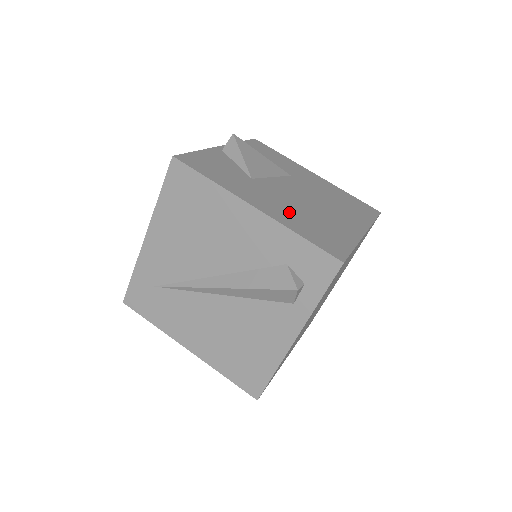
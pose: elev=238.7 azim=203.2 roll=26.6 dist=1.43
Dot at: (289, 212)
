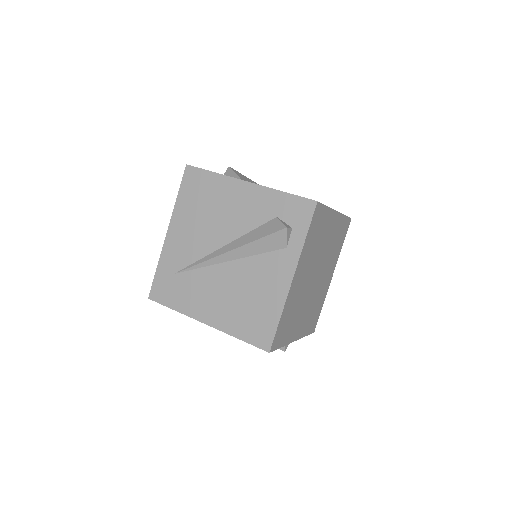
Dot at: occluded
